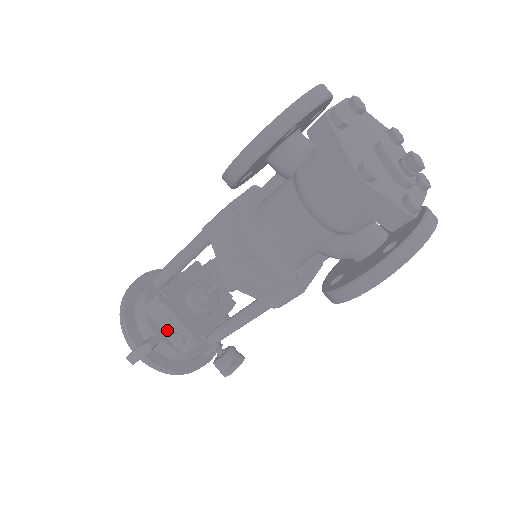
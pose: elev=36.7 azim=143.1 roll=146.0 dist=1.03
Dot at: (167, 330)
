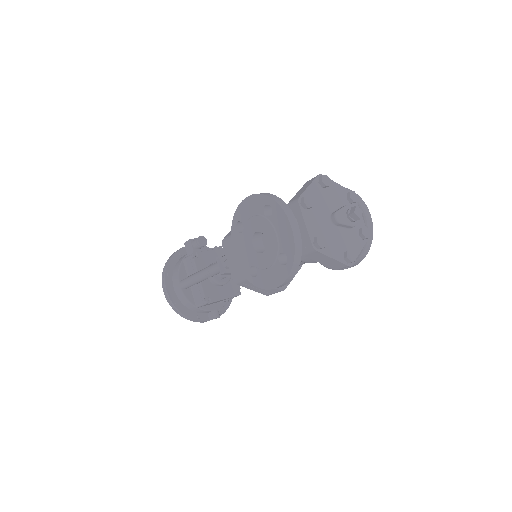
Dot at: (217, 302)
